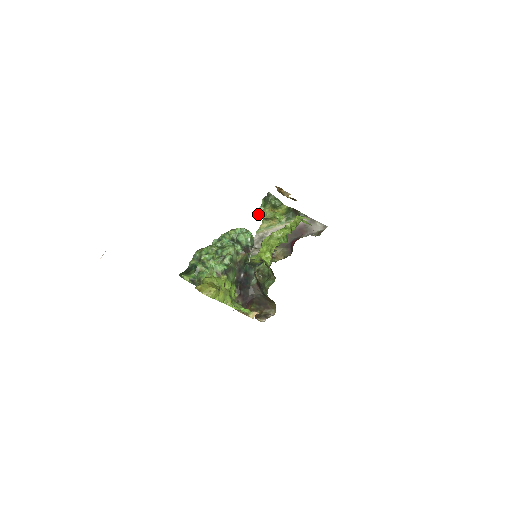
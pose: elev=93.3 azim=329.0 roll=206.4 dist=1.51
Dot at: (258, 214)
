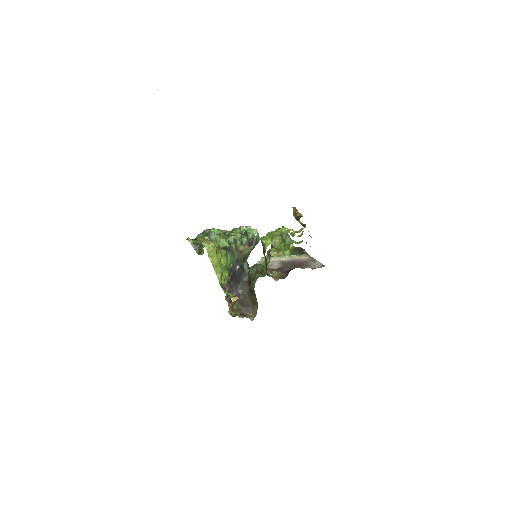
Dot at: occluded
